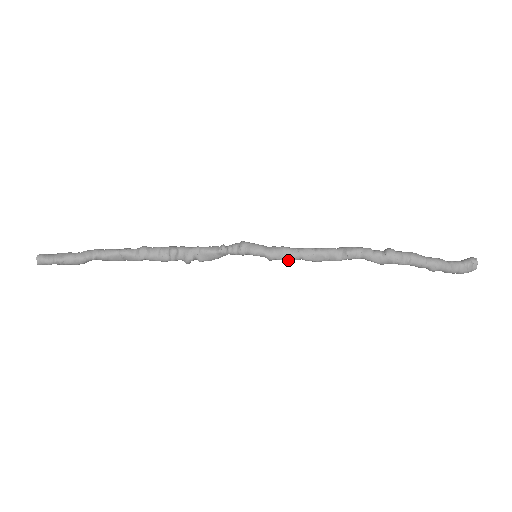
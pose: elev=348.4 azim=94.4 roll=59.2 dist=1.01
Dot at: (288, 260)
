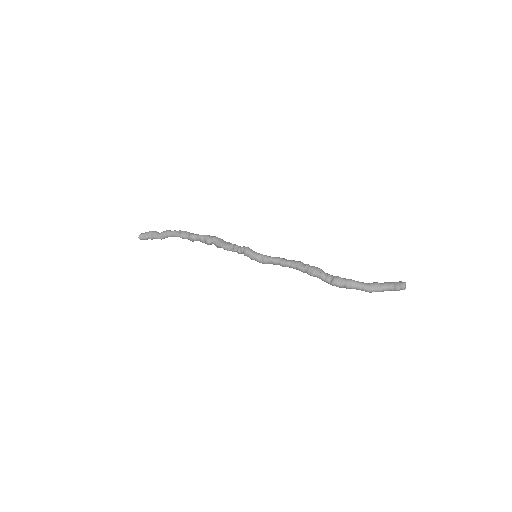
Dot at: (275, 264)
